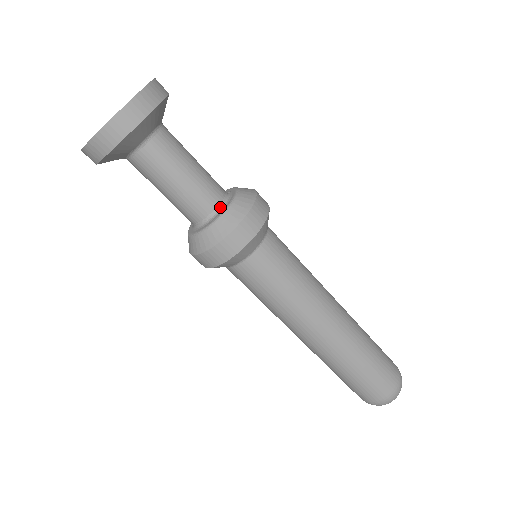
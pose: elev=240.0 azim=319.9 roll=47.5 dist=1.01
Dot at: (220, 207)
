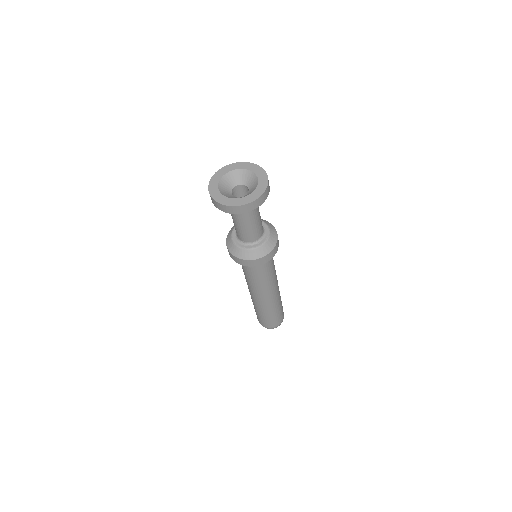
Dot at: (258, 240)
